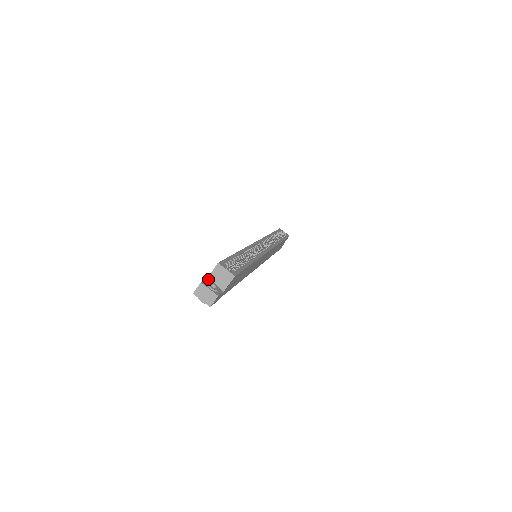
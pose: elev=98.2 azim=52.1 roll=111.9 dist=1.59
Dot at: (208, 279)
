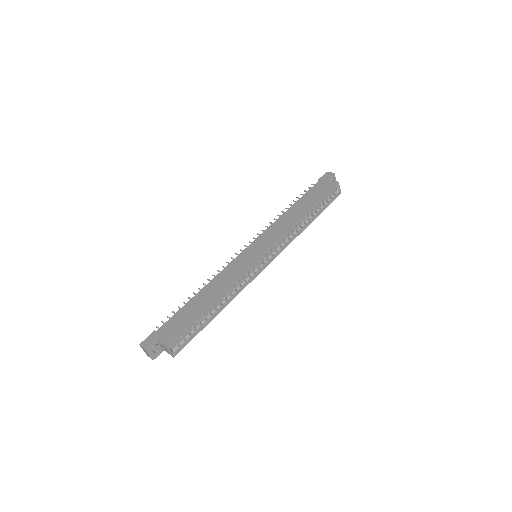
Dot at: (157, 340)
